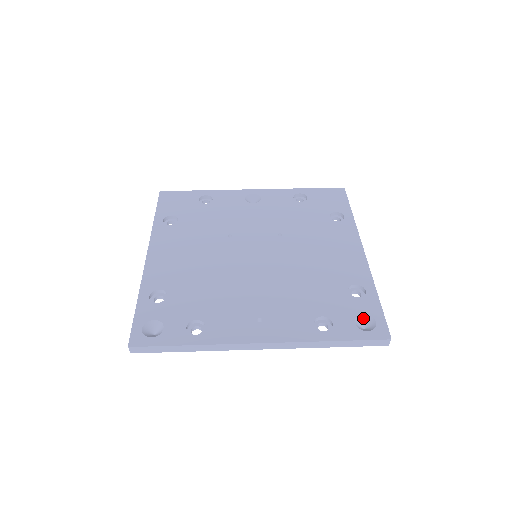
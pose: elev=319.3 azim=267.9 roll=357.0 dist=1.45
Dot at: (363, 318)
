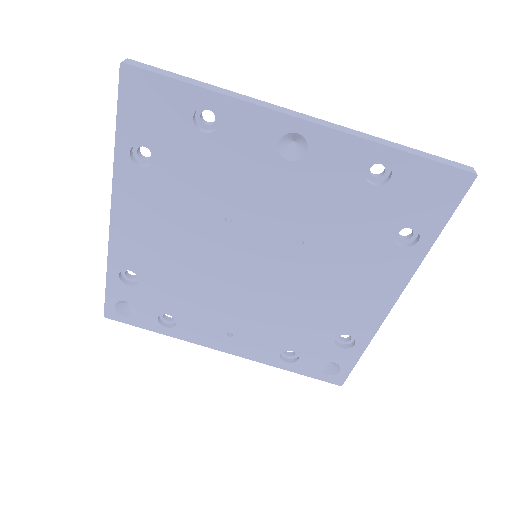
Dot at: occluded
